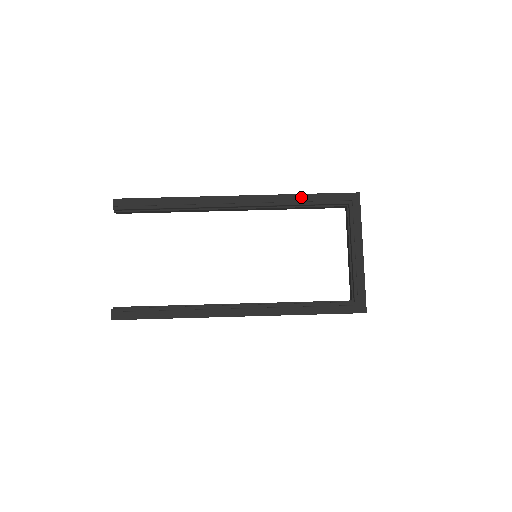
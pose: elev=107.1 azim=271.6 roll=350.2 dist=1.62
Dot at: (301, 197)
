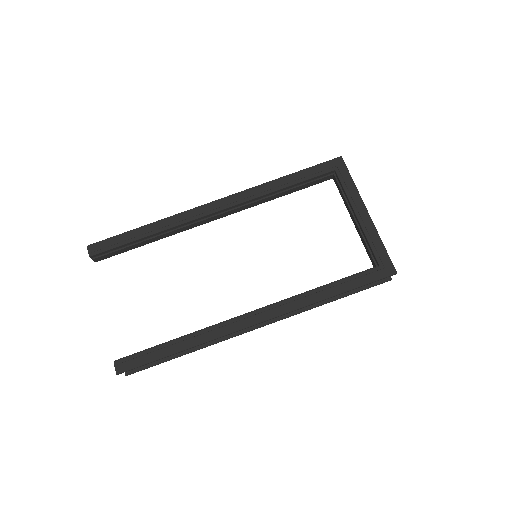
Dot at: (283, 180)
